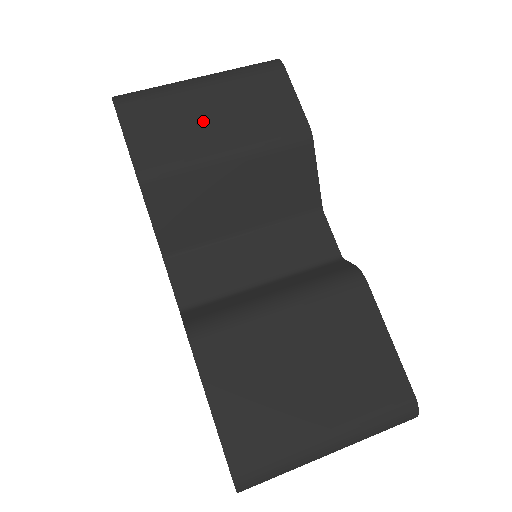
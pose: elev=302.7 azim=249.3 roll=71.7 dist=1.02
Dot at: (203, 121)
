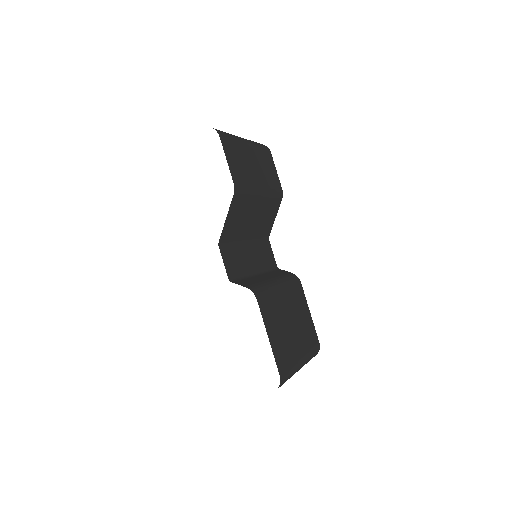
Dot at: (251, 167)
